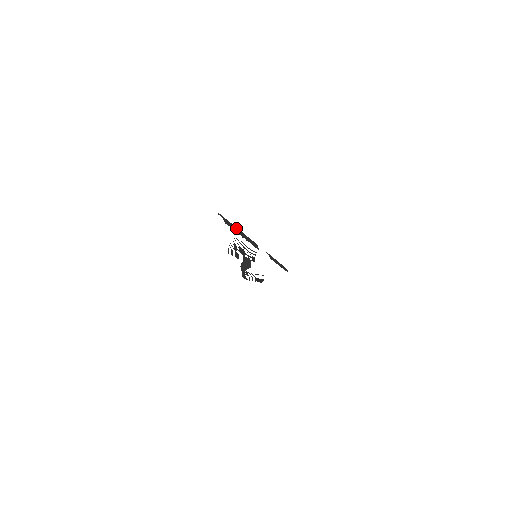
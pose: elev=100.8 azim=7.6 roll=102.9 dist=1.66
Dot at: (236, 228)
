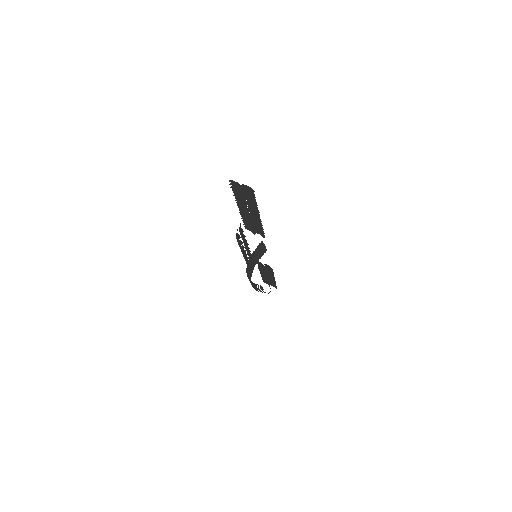
Dot at: (251, 196)
